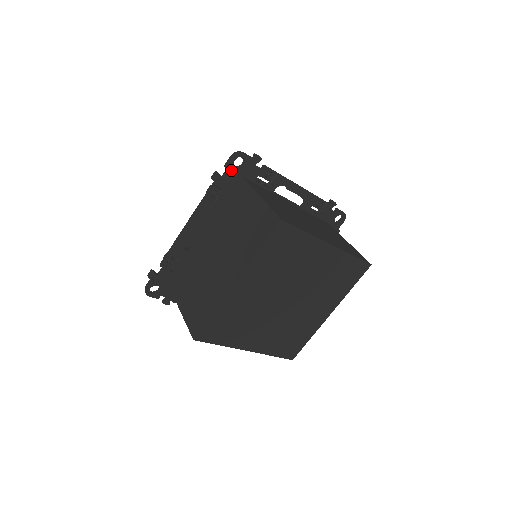
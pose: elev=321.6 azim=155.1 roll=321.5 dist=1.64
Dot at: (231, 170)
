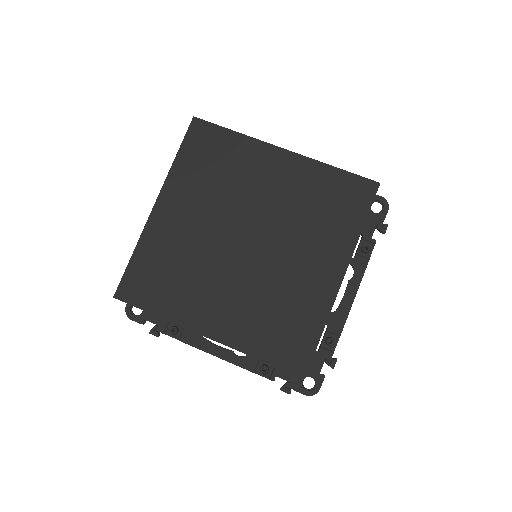
Dot at: occluded
